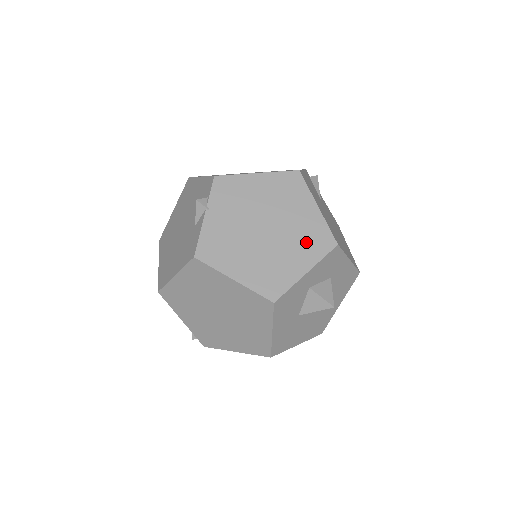
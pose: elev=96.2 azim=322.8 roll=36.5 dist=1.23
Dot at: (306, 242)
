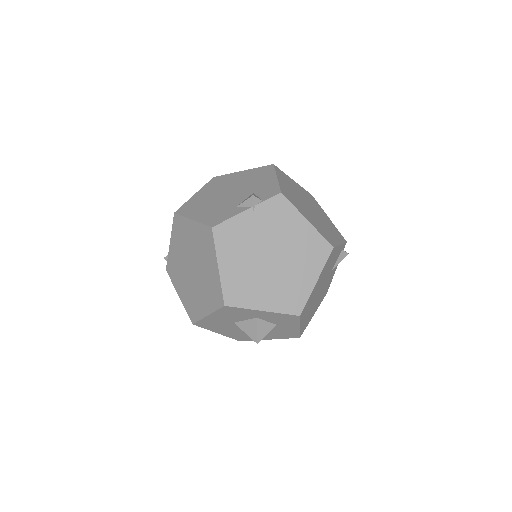
Dot at: (284, 293)
